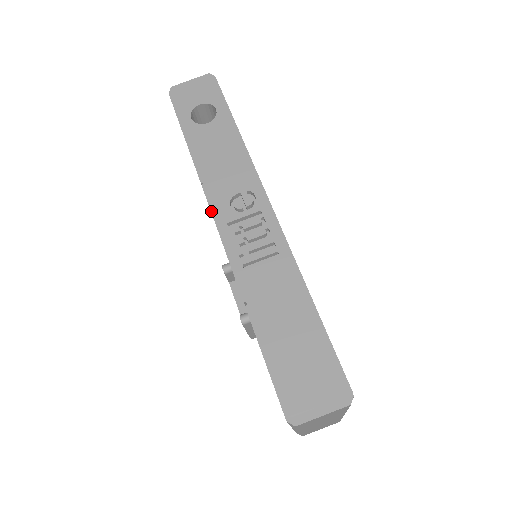
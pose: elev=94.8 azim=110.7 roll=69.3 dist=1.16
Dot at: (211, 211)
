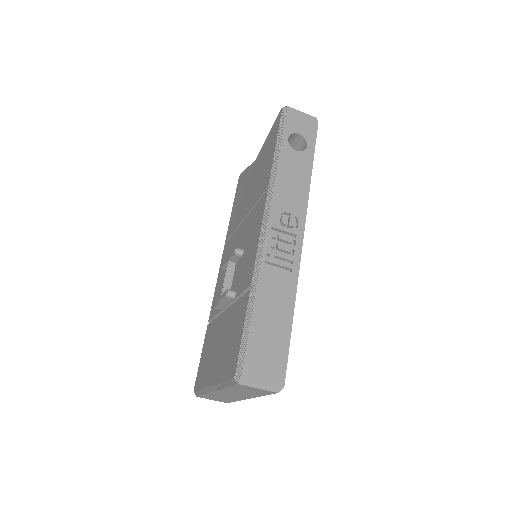
Dot at: (264, 210)
